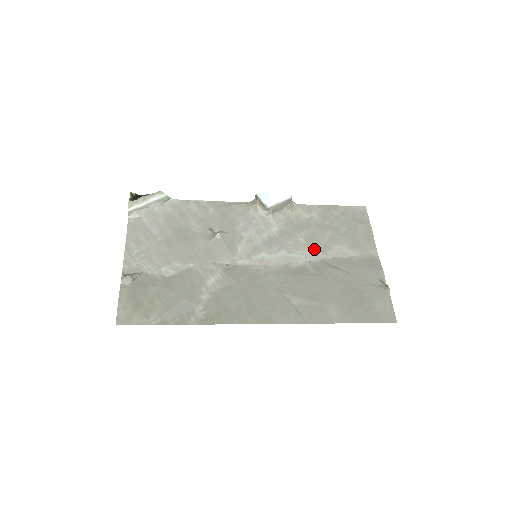
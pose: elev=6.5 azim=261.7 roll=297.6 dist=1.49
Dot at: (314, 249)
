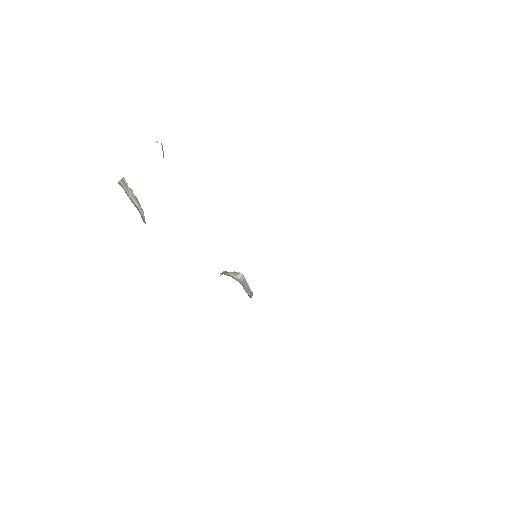
Dot at: occluded
